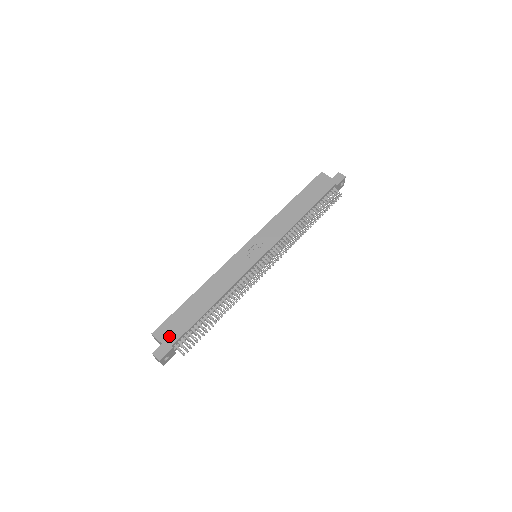
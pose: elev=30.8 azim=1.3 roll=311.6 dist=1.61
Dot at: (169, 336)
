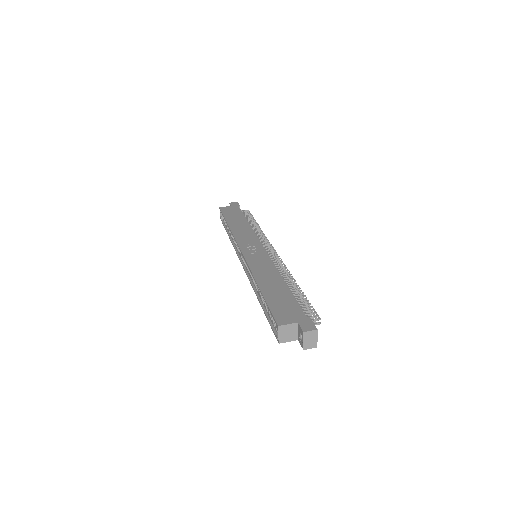
Dot at: (293, 315)
